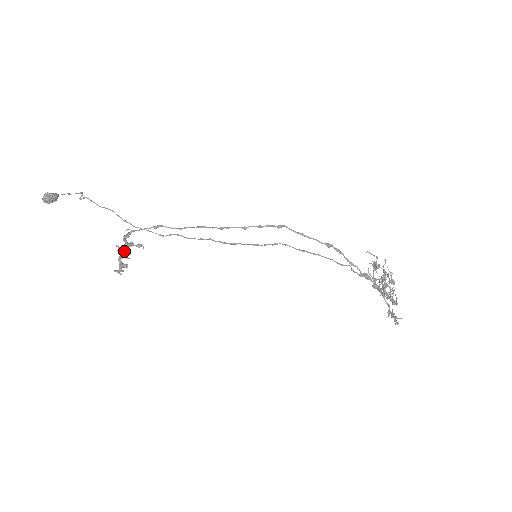
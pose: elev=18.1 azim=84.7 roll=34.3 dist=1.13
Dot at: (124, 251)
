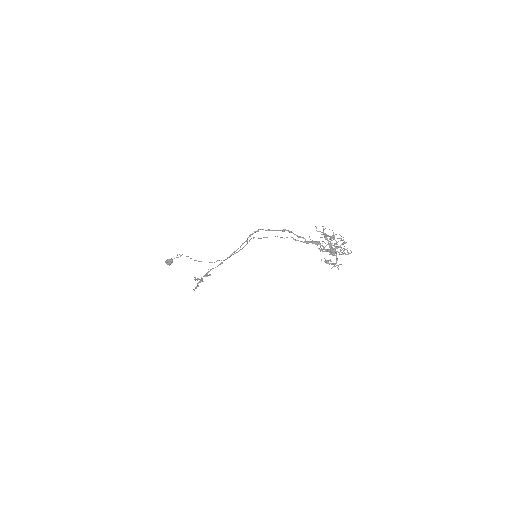
Dot at: occluded
